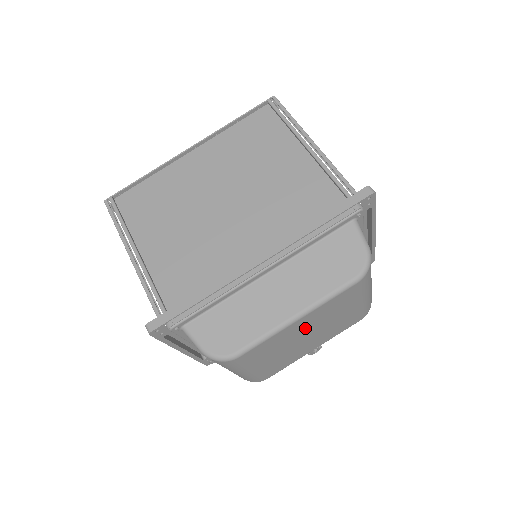
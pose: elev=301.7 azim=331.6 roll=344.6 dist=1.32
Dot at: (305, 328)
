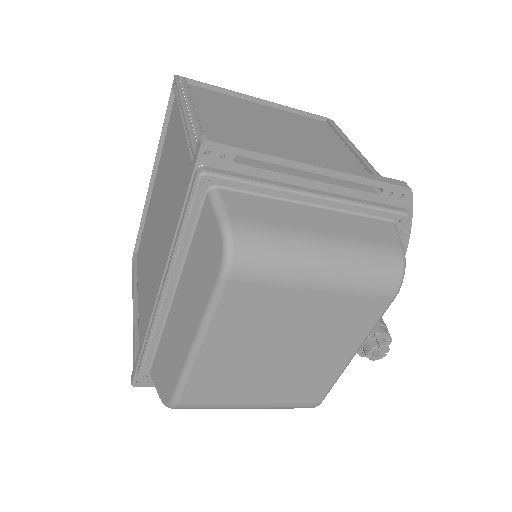
Dot at: (247, 348)
